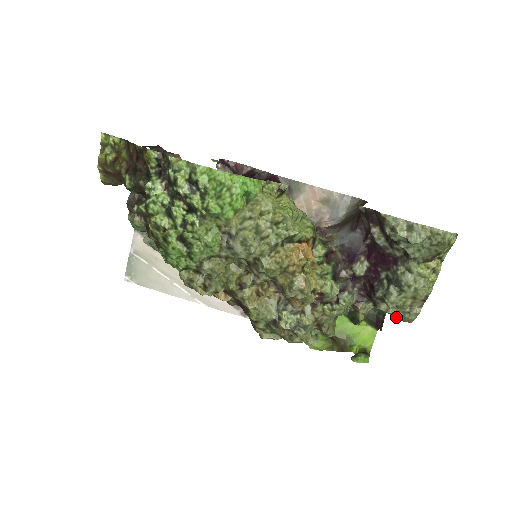
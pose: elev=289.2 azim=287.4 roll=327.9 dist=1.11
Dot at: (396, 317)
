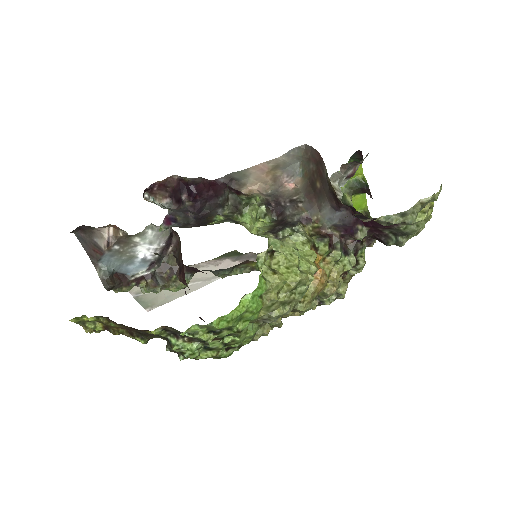
Dot at: occluded
